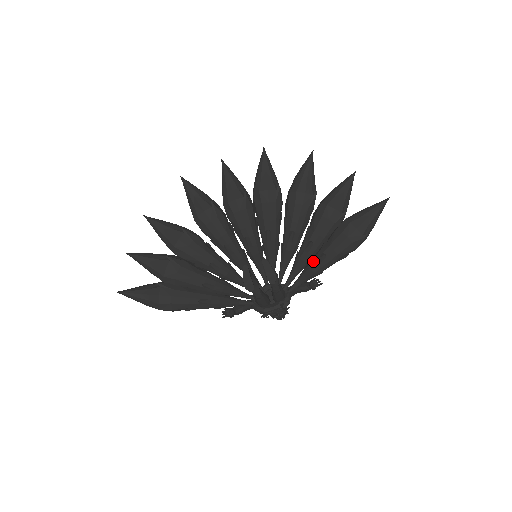
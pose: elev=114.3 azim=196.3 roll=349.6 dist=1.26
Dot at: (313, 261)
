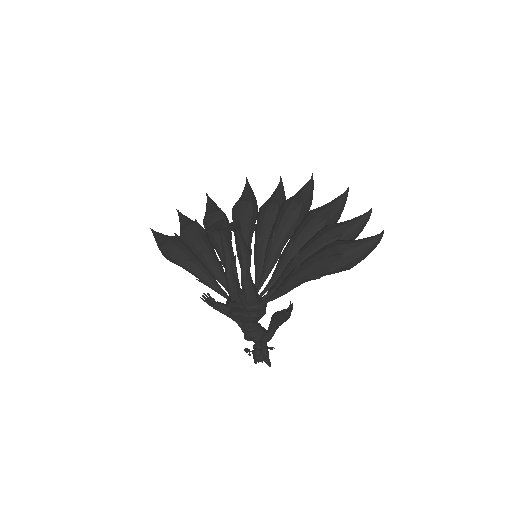
Dot at: (291, 271)
